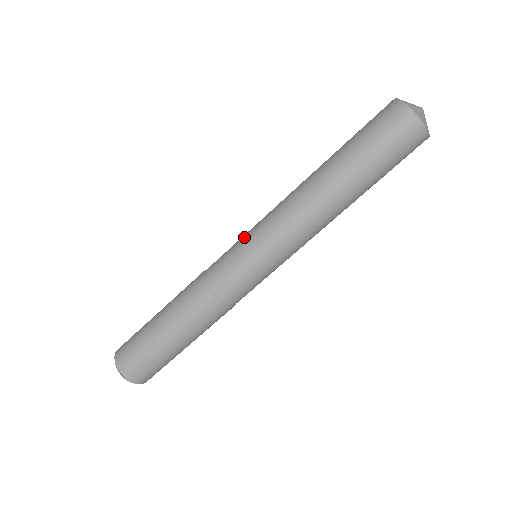
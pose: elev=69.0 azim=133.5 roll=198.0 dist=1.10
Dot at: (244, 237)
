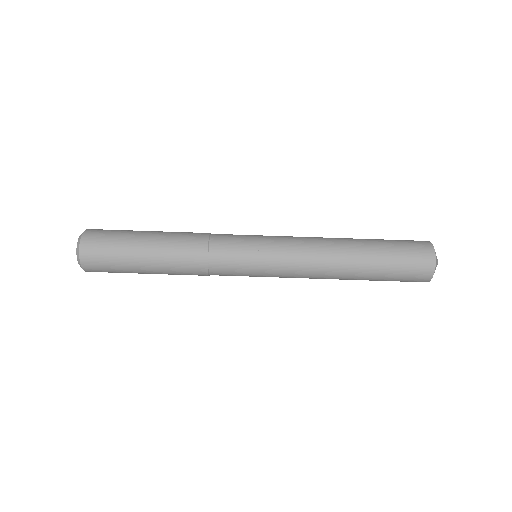
Dot at: (262, 244)
